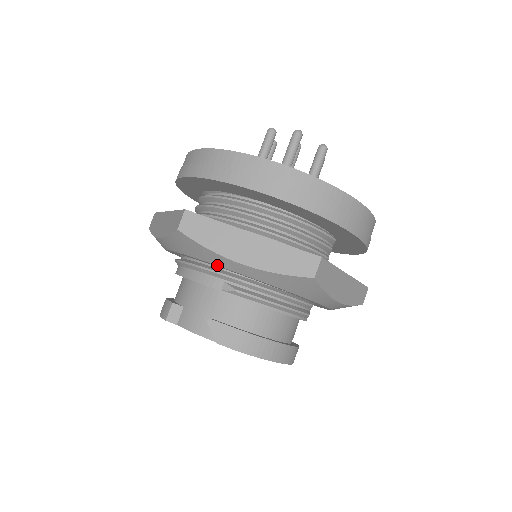
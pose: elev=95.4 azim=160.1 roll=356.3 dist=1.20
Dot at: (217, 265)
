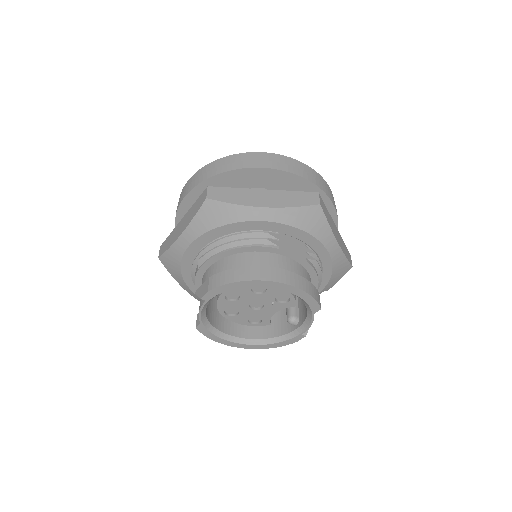
Dot at: (182, 255)
